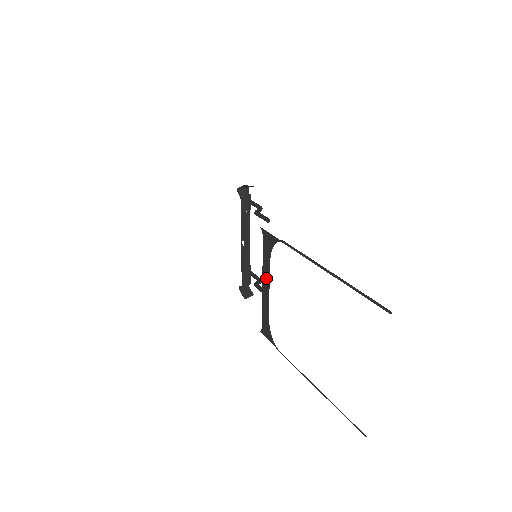
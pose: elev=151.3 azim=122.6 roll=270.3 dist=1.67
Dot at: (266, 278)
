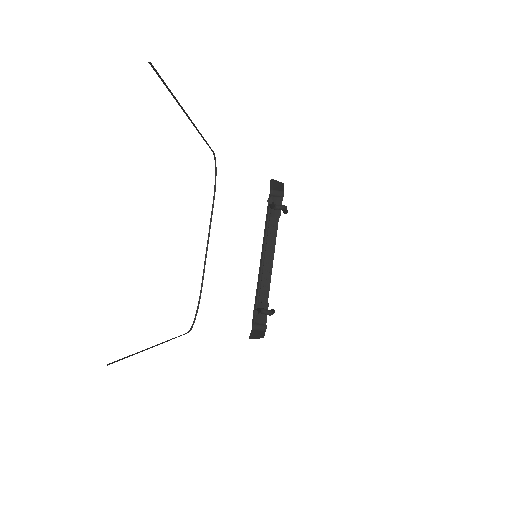
Dot at: occluded
